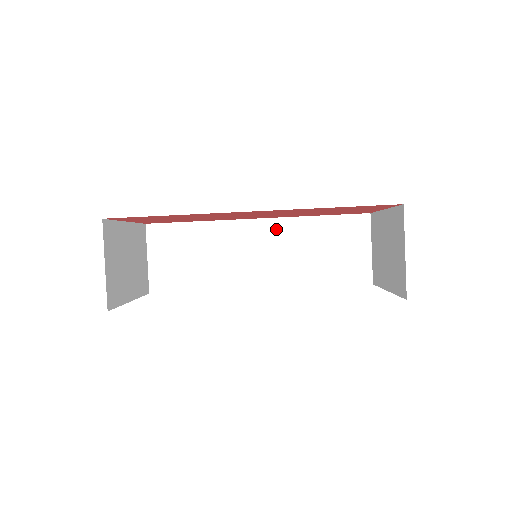
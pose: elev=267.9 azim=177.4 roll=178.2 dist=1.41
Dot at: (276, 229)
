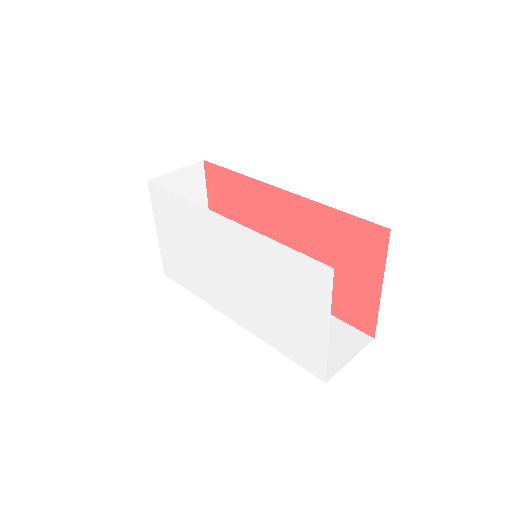
Dot at: occluded
